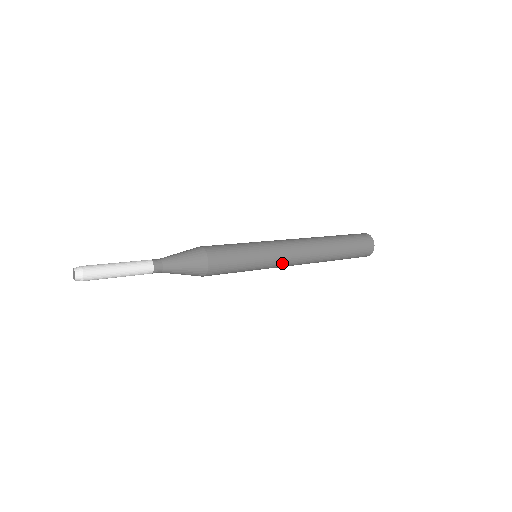
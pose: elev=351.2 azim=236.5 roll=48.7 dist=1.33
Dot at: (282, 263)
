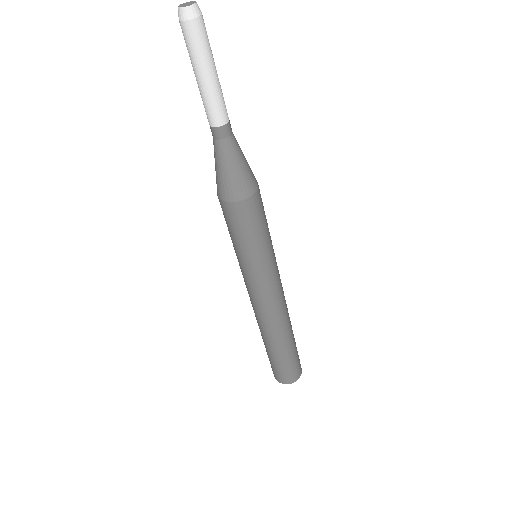
Dot at: (278, 280)
